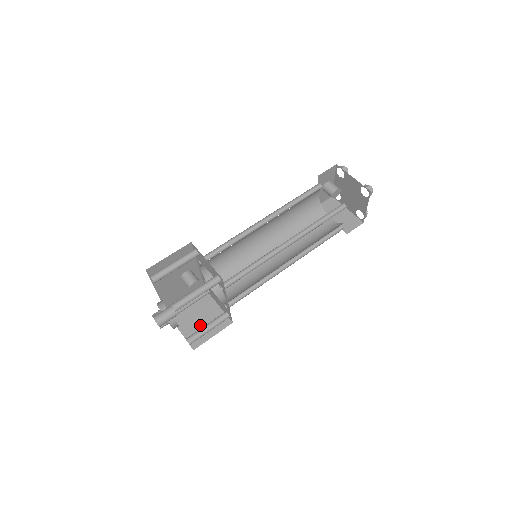
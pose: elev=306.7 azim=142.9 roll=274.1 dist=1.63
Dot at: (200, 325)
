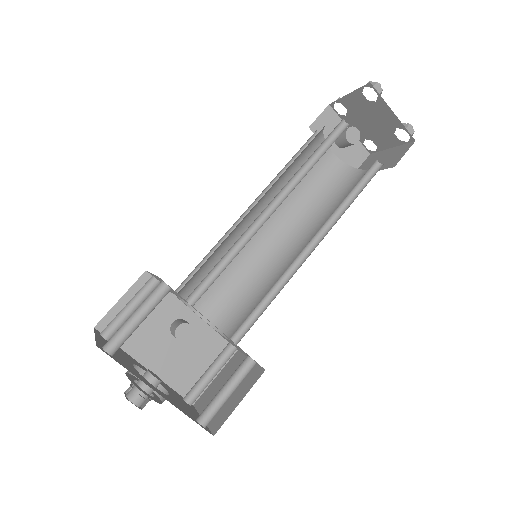
Dot at: occluded
